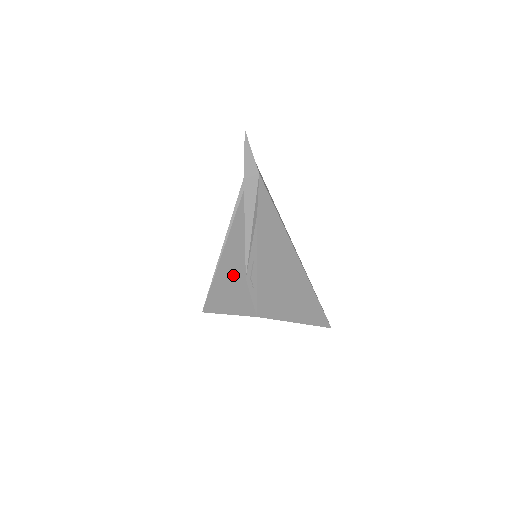
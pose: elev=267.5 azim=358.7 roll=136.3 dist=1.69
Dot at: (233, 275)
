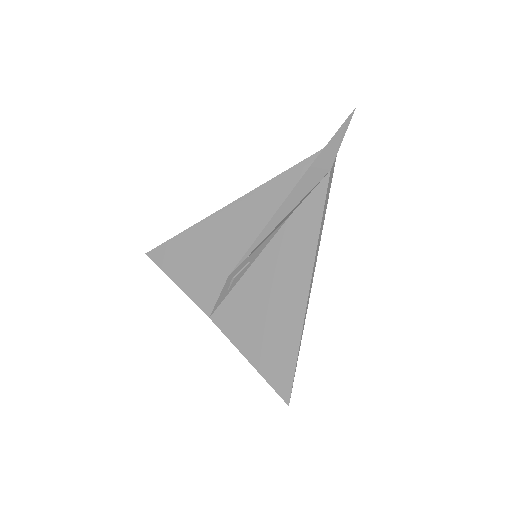
Dot at: (212, 250)
